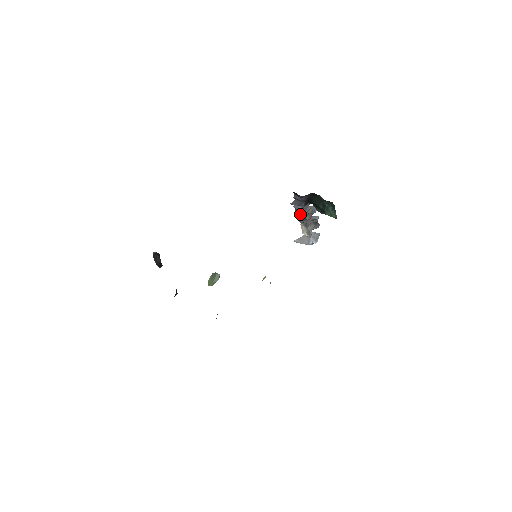
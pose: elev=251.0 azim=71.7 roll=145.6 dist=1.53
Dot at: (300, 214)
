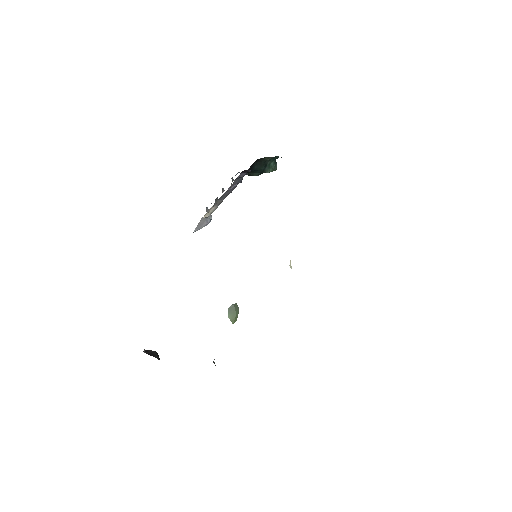
Dot at: (226, 194)
